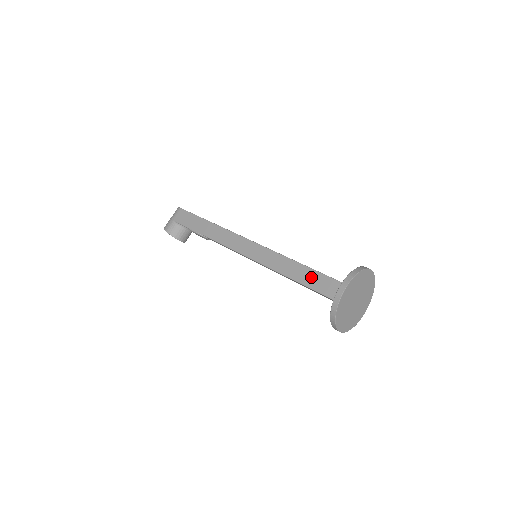
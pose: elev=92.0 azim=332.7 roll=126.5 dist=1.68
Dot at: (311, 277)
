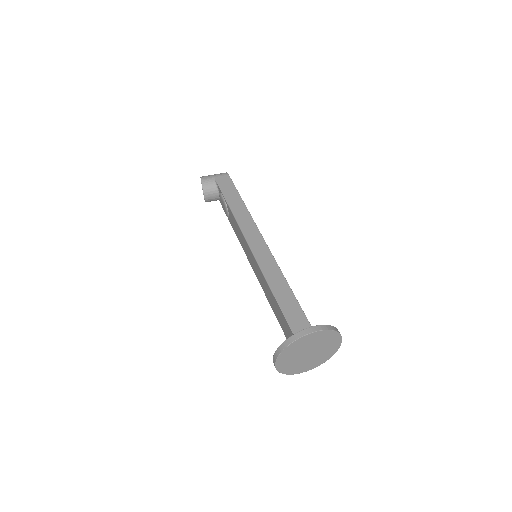
Dot at: (290, 304)
